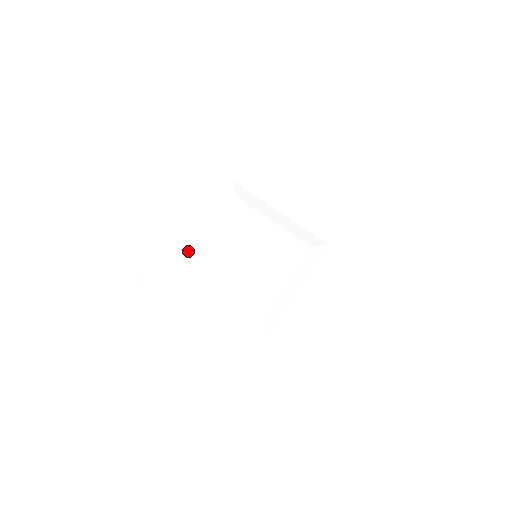
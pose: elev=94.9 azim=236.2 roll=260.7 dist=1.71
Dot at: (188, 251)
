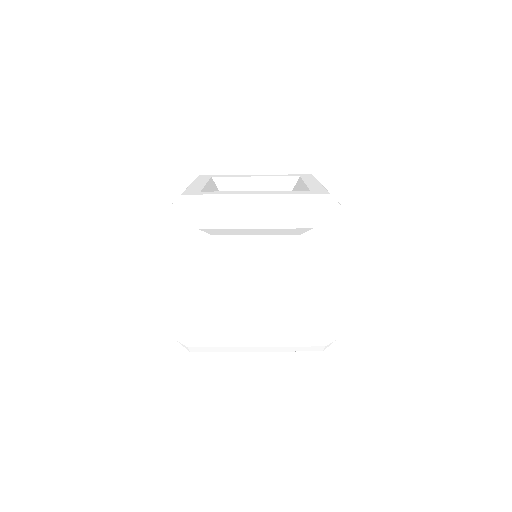
Dot at: (203, 305)
